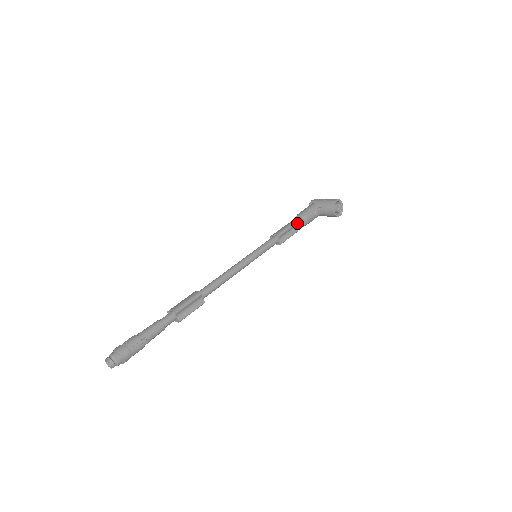
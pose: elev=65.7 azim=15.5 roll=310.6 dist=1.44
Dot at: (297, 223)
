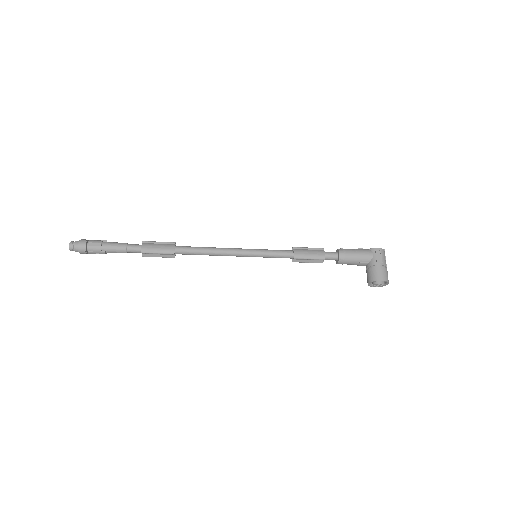
Dot at: (330, 258)
